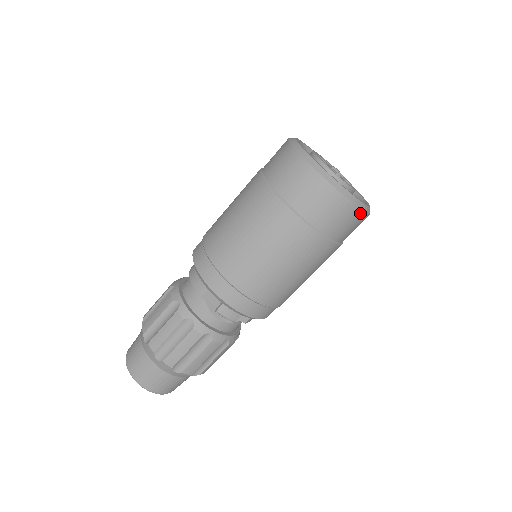
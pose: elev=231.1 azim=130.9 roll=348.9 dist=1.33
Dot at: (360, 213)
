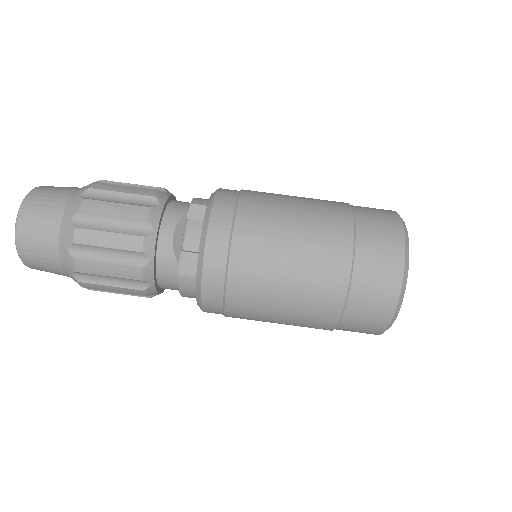
Dot at: (395, 294)
